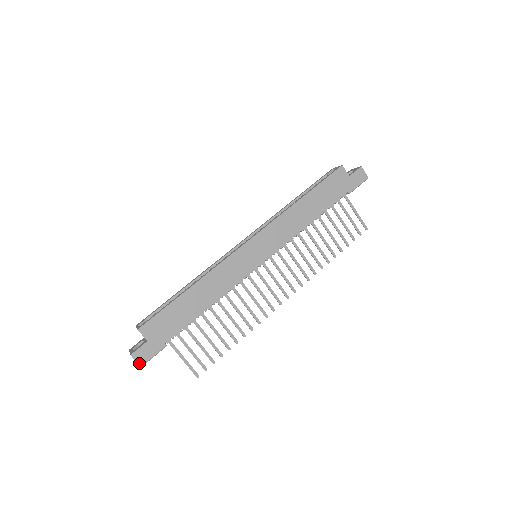
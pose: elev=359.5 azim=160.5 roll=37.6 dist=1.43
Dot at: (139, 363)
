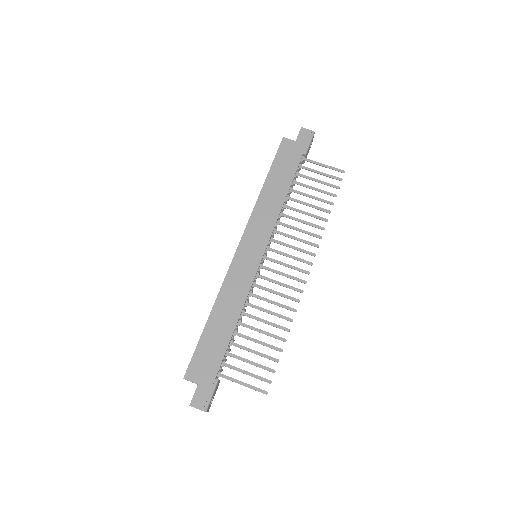
Dot at: (201, 409)
